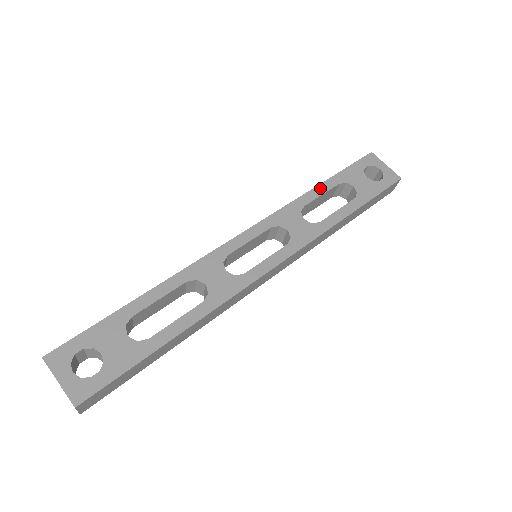
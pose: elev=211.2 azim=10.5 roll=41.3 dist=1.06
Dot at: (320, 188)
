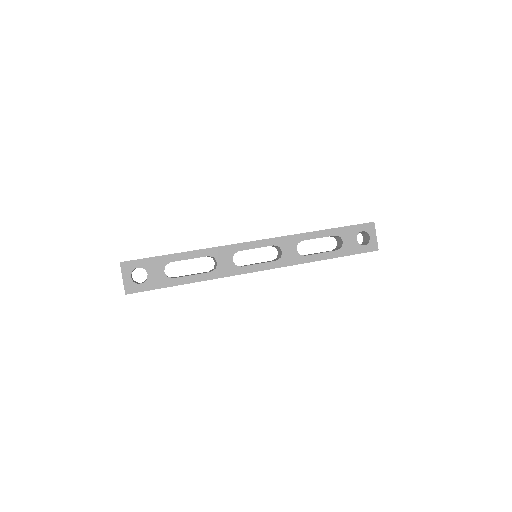
Dot at: (321, 233)
